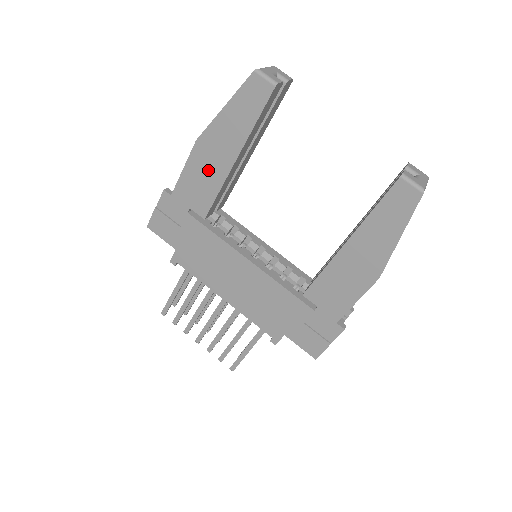
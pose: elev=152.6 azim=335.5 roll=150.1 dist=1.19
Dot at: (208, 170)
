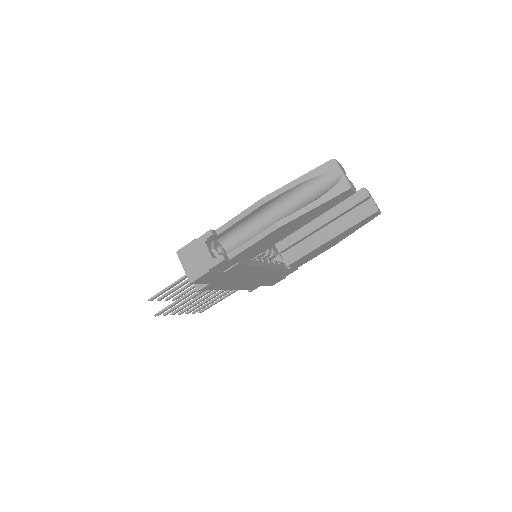
Dot at: (274, 239)
